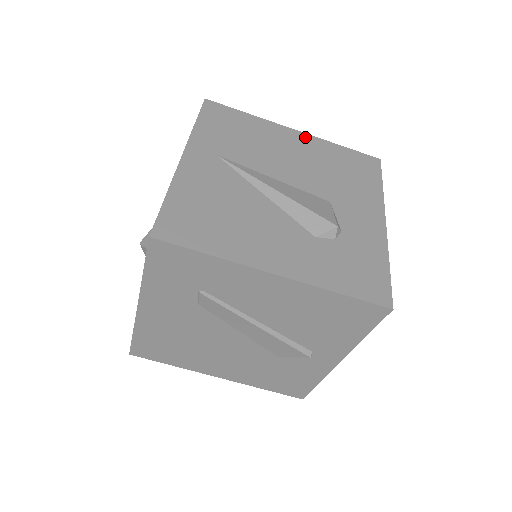
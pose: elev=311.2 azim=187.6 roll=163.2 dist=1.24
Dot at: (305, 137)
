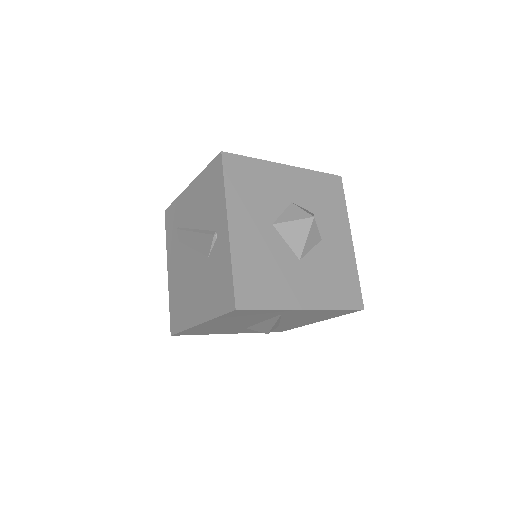
Dot at: occluded
